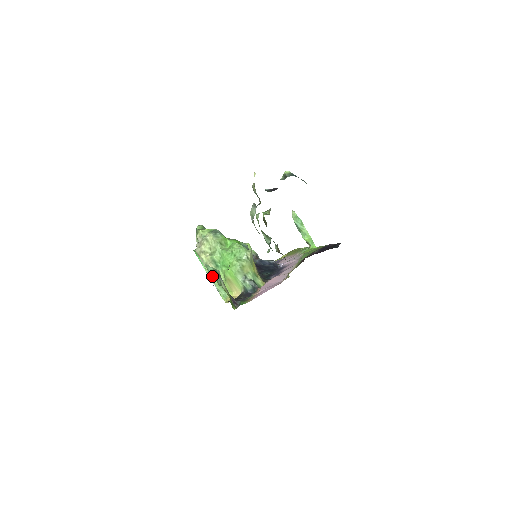
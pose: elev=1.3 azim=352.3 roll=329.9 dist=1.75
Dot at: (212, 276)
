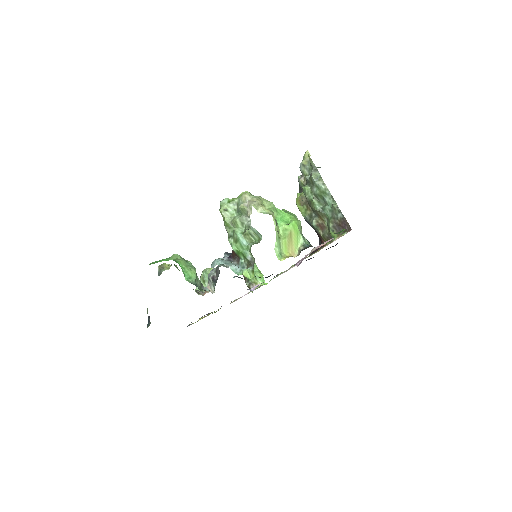
Dot at: occluded
